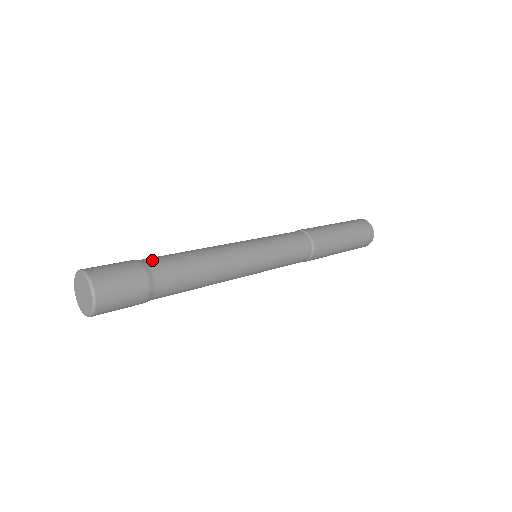
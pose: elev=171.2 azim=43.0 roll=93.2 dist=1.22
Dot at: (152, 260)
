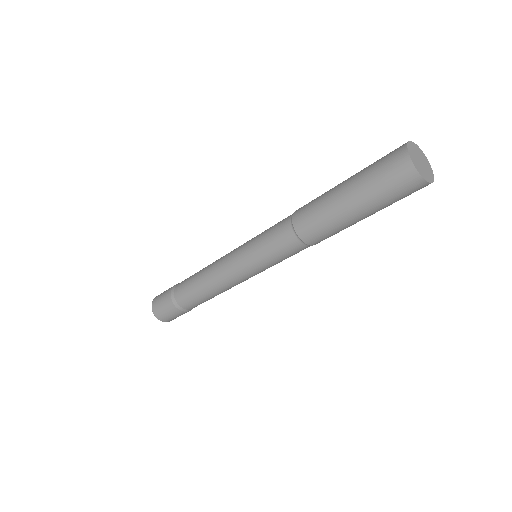
Dot at: (177, 296)
